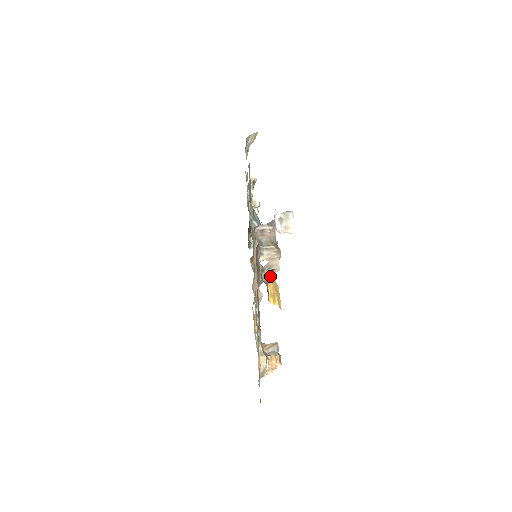
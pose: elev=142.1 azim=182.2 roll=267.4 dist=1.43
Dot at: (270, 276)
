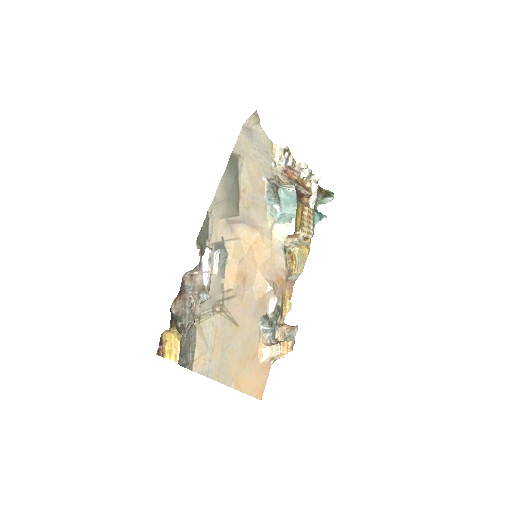
Dot at: (170, 334)
